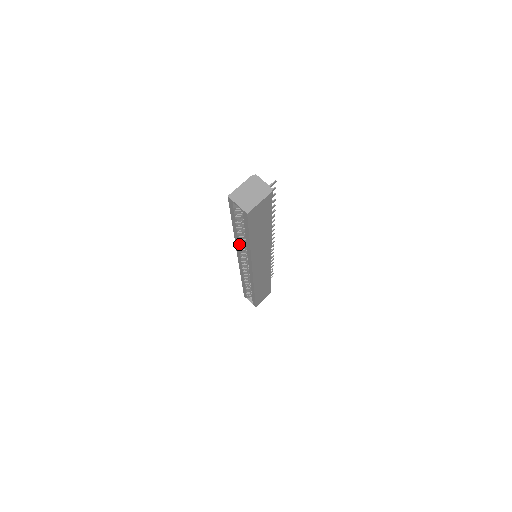
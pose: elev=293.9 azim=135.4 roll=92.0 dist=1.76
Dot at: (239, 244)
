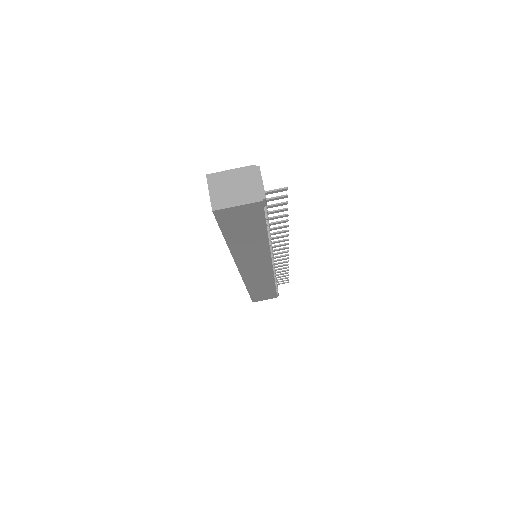
Dot at: occluded
